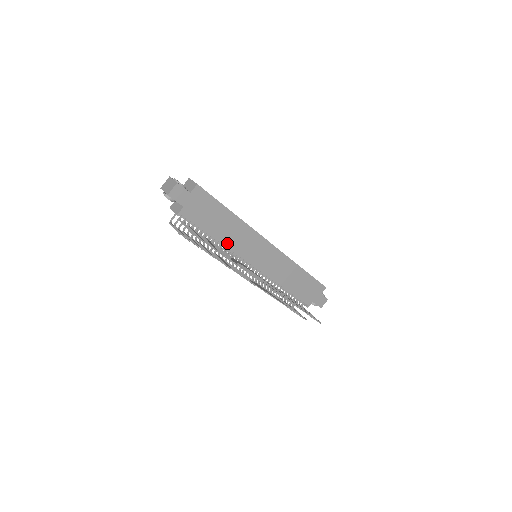
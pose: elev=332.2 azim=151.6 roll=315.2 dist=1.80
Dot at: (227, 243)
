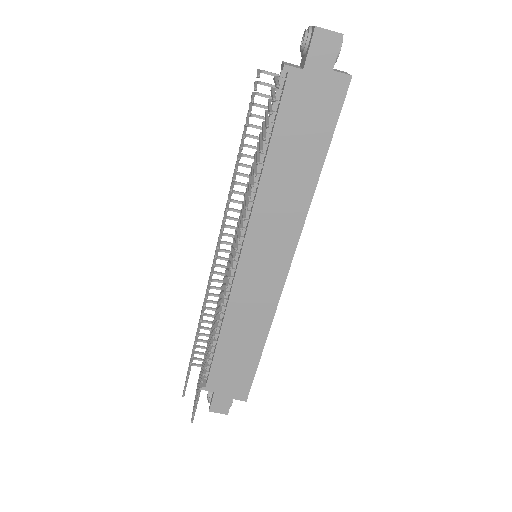
Dot at: (264, 188)
